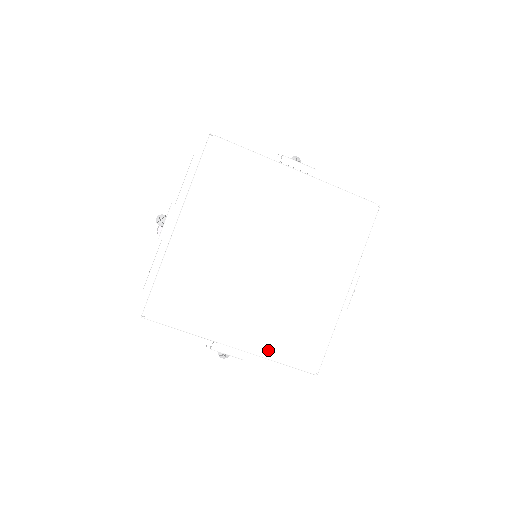
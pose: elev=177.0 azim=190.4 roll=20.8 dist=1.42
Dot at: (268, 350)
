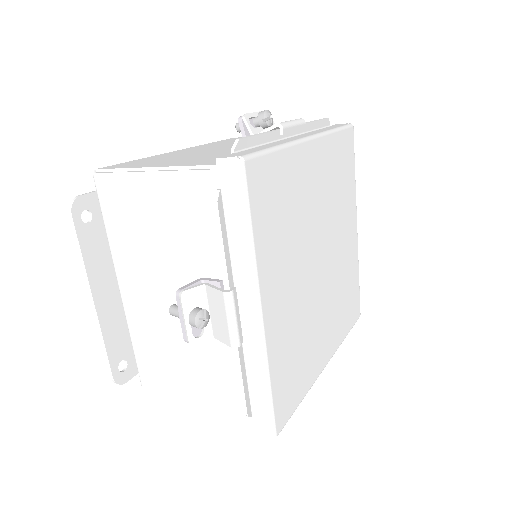
Dot at: (341, 337)
